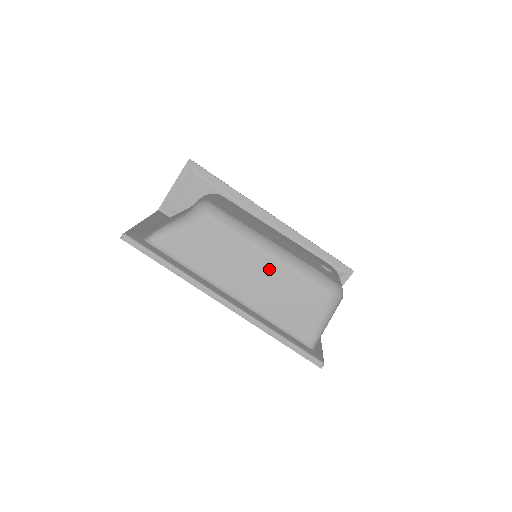
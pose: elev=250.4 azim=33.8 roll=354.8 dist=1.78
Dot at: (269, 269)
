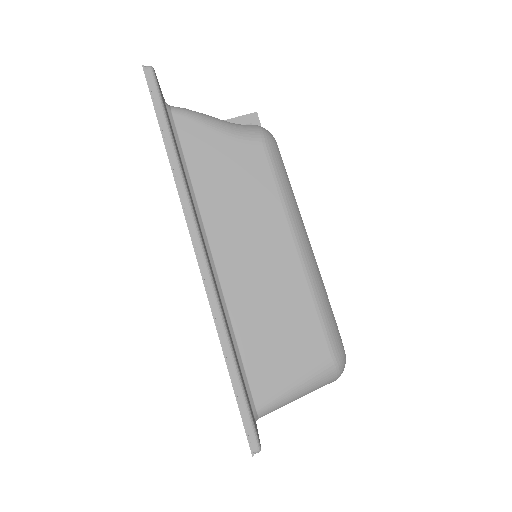
Dot at: (285, 263)
